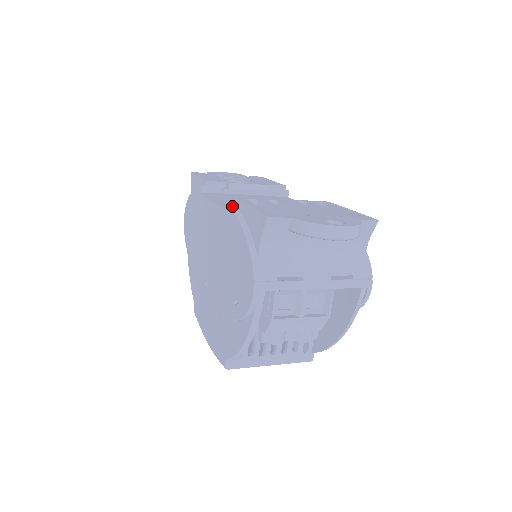
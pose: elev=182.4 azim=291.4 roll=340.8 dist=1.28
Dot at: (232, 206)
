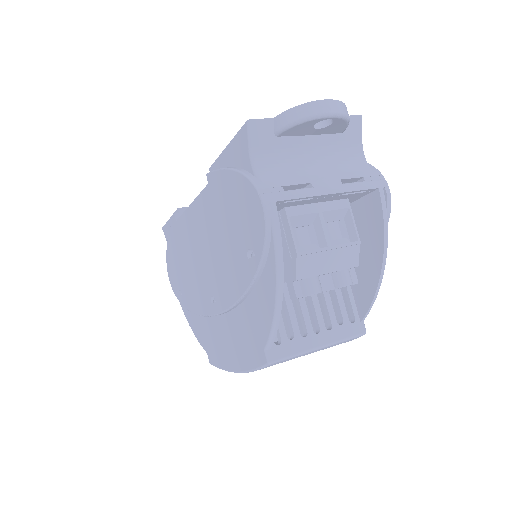
Dot at: (209, 172)
